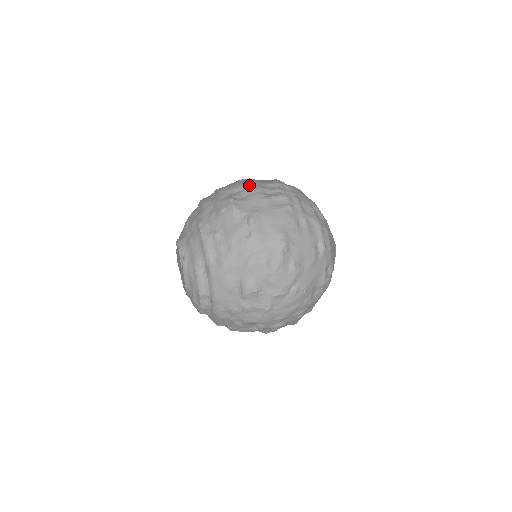
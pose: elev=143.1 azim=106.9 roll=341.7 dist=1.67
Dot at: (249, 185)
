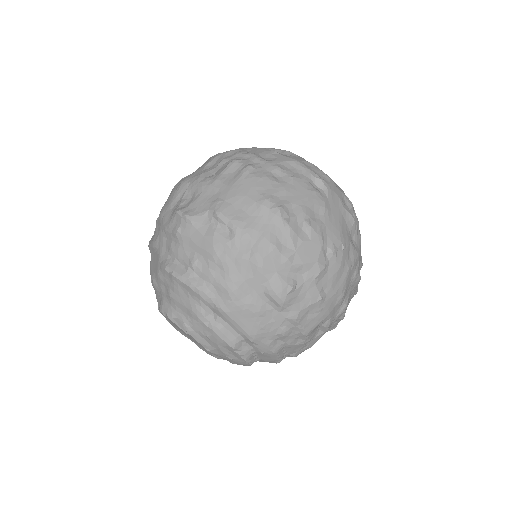
Dot at: (185, 182)
